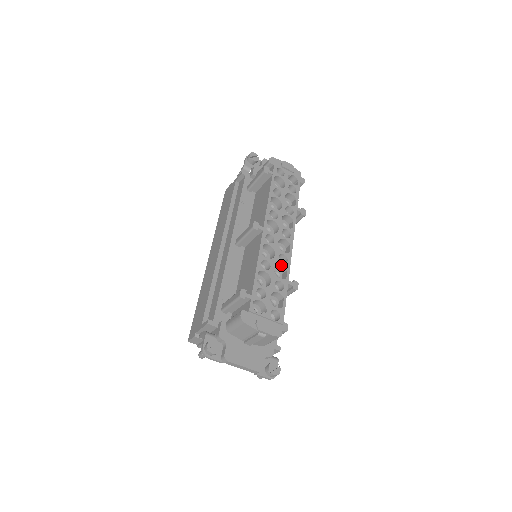
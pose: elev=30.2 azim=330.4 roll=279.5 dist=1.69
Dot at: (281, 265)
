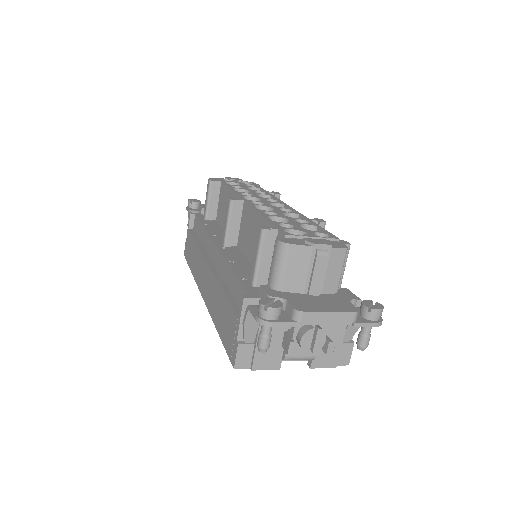
Dot at: (288, 214)
